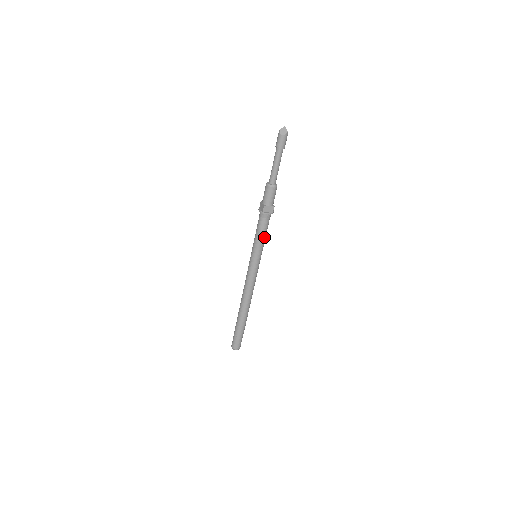
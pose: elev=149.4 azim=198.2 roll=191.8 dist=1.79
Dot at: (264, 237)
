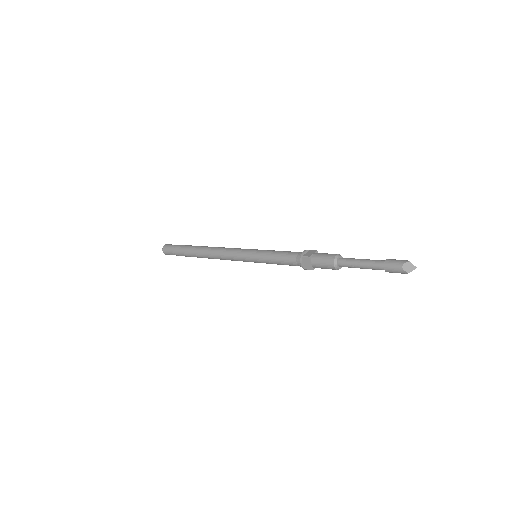
Dot at: (276, 263)
